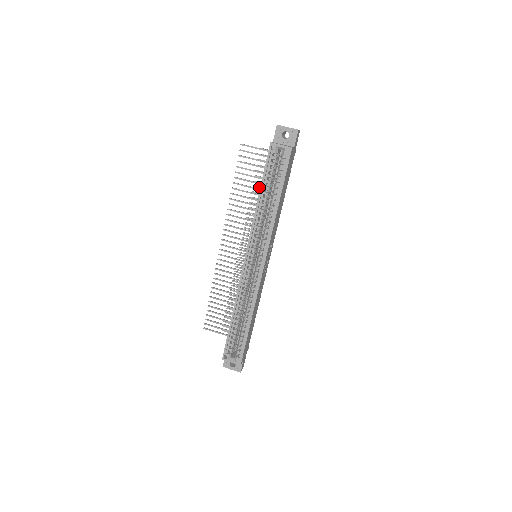
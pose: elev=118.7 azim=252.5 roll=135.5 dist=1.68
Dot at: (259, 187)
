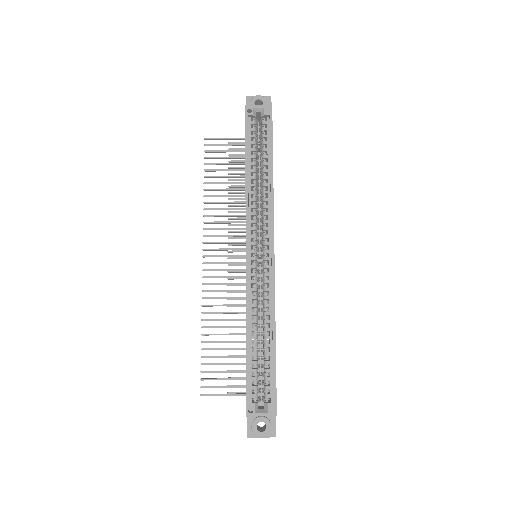
Dot at: (236, 186)
